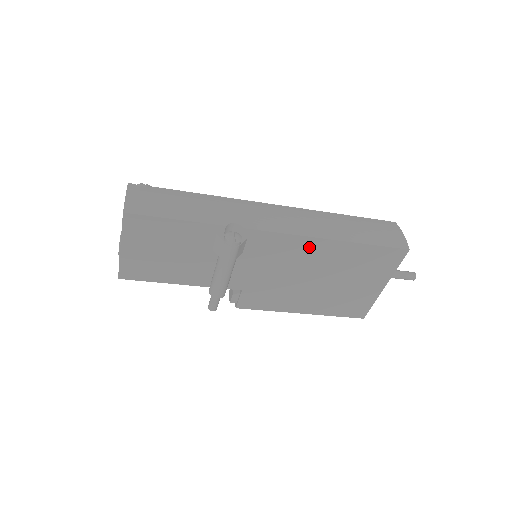
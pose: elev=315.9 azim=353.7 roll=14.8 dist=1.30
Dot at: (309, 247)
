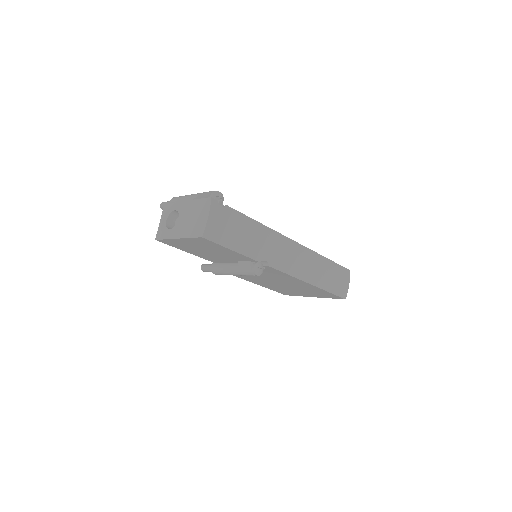
Dot at: (295, 281)
